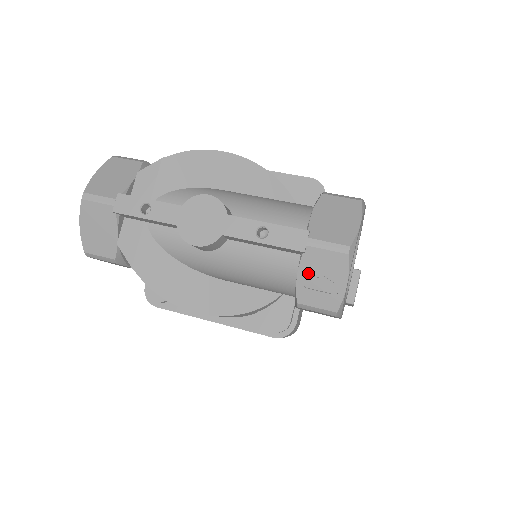
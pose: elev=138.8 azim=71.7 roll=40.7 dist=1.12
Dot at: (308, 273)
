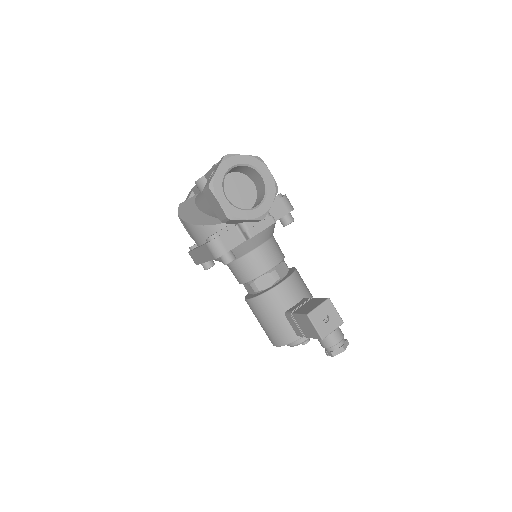
Dot at: occluded
